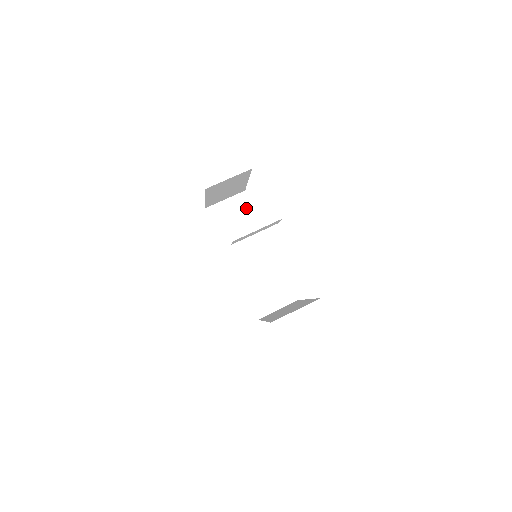
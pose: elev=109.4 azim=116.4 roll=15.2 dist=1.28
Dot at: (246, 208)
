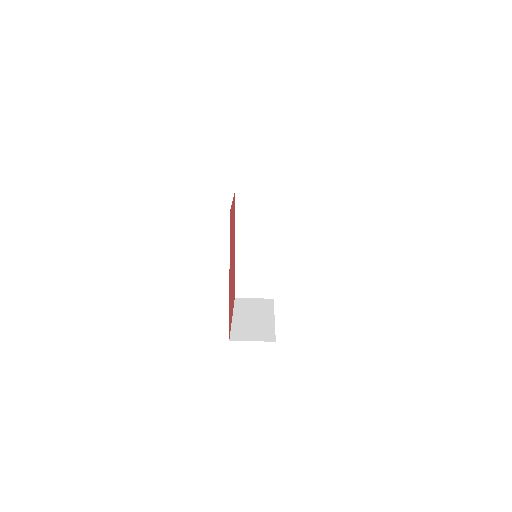
Dot at: (270, 209)
